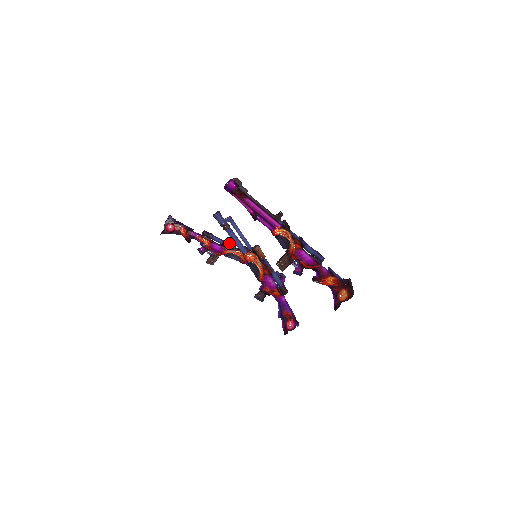
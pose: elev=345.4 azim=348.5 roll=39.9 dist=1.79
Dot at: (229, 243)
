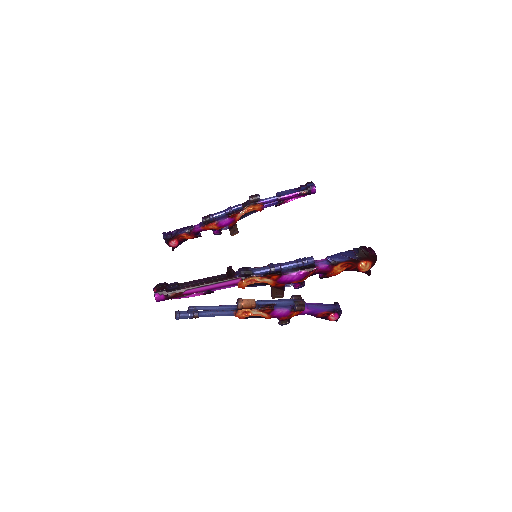
Dot at: (233, 208)
